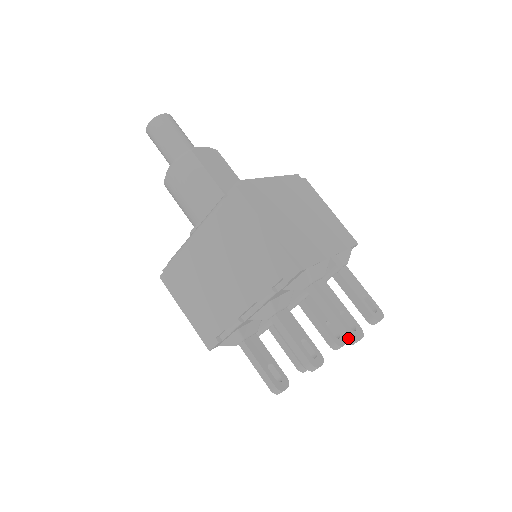
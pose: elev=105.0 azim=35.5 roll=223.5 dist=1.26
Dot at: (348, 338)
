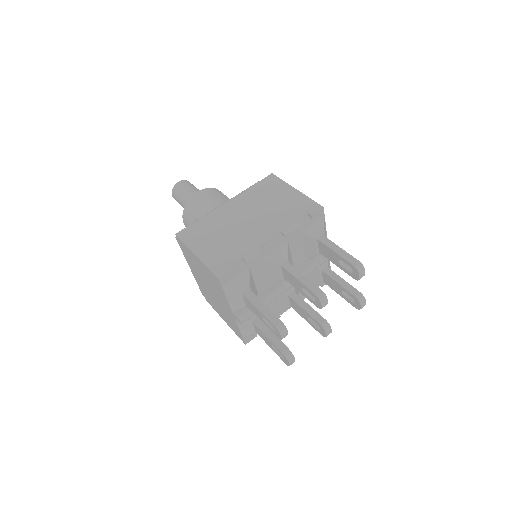
Dot at: (357, 263)
